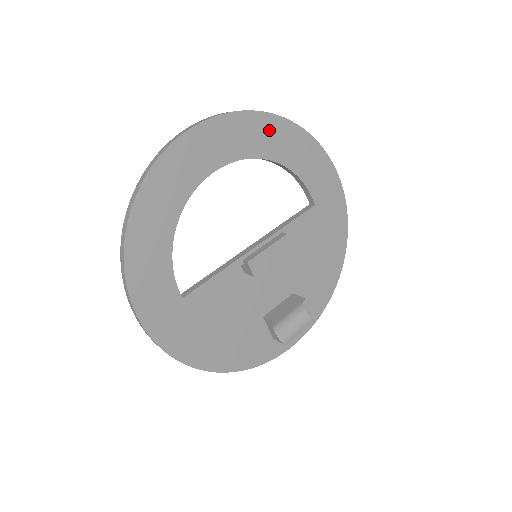
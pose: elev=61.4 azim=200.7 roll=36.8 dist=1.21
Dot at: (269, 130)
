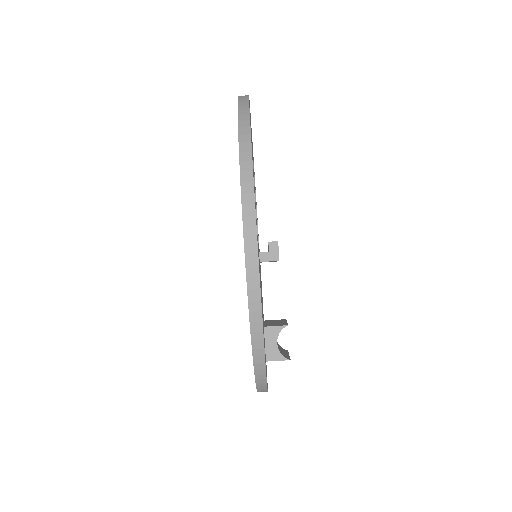
Dot at: occluded
